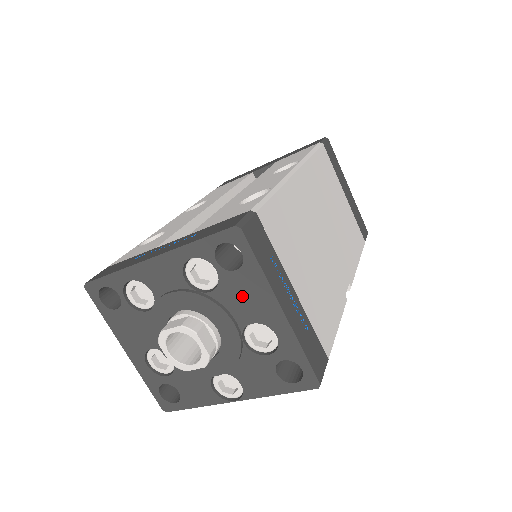
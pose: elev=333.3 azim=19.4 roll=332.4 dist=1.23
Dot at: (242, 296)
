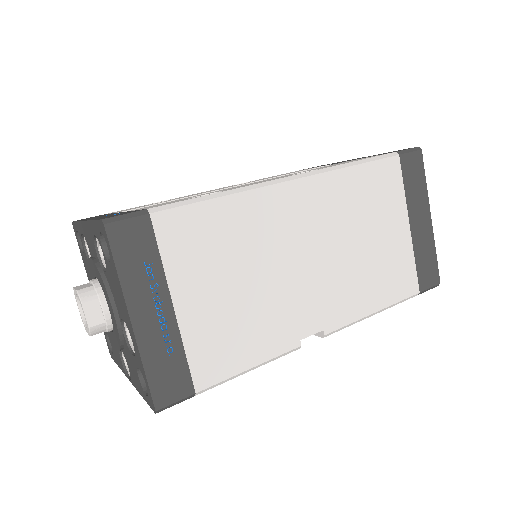
Dot at: (115, 289)
